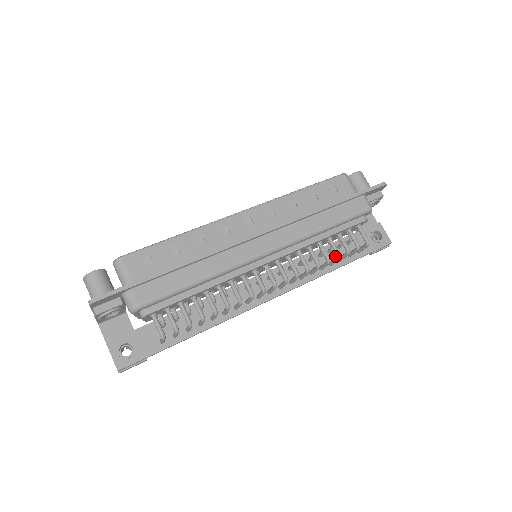
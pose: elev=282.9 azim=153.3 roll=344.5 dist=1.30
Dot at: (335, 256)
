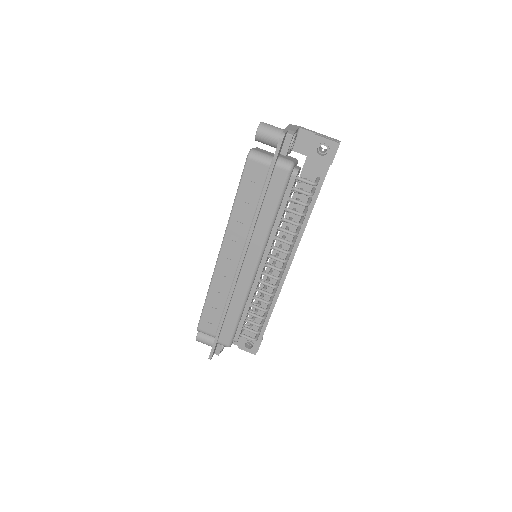
Dot at: (305, 199)
